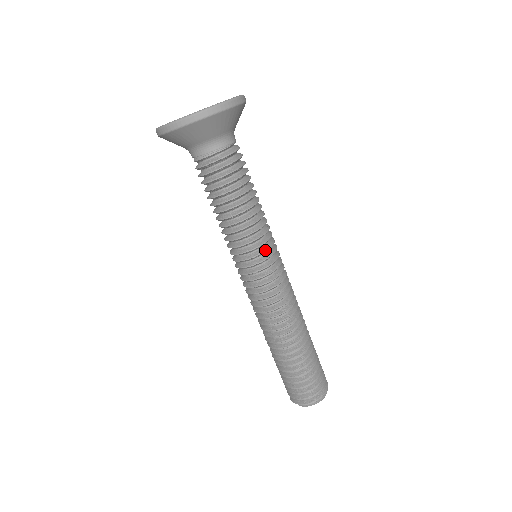
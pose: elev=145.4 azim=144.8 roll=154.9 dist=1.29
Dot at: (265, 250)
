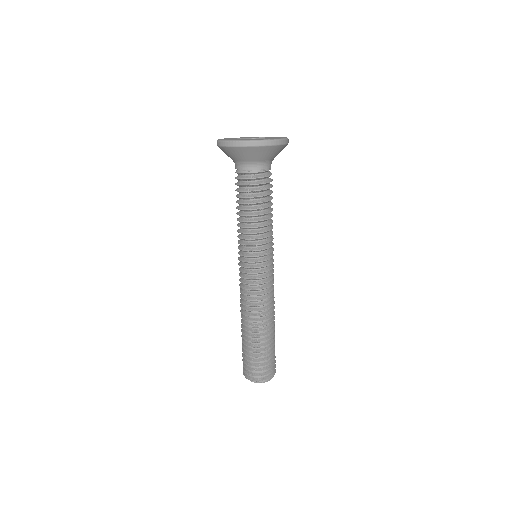
Dot at: (272, 251)
